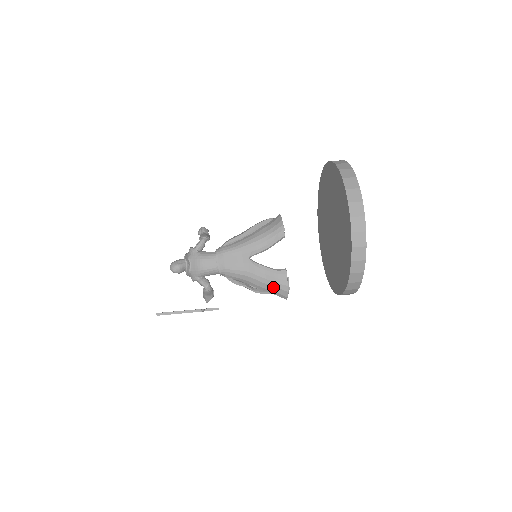
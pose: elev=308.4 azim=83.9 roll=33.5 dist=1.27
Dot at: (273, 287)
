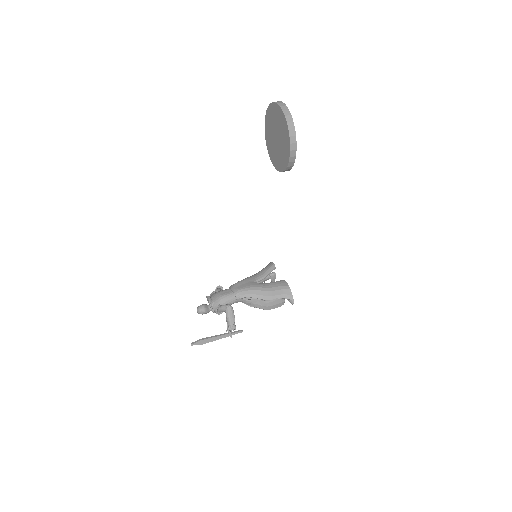
Dot at: (278, 291)
